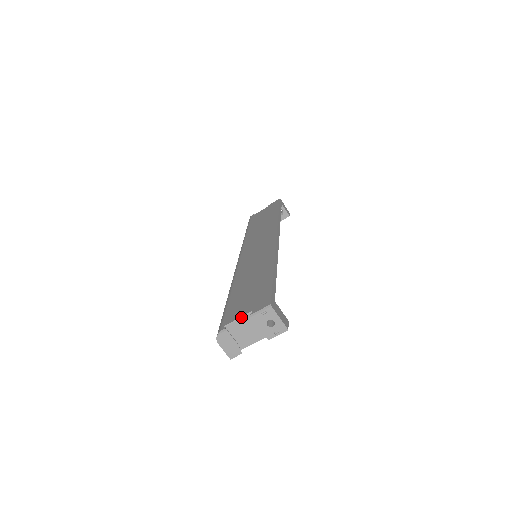
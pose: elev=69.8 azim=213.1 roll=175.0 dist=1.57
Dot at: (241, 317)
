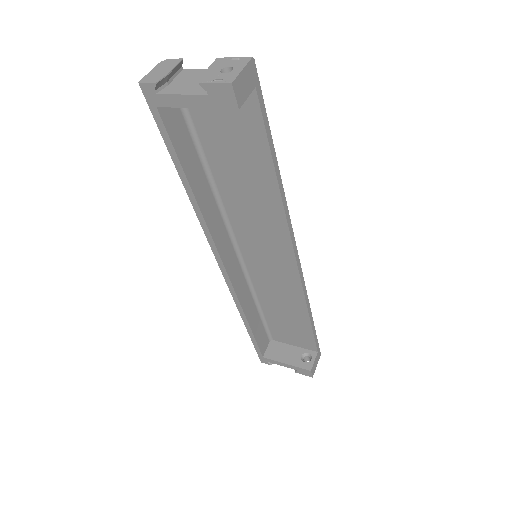
Dot at: occluded
